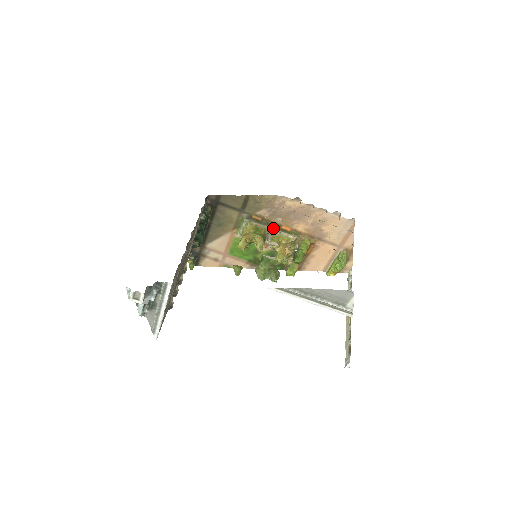
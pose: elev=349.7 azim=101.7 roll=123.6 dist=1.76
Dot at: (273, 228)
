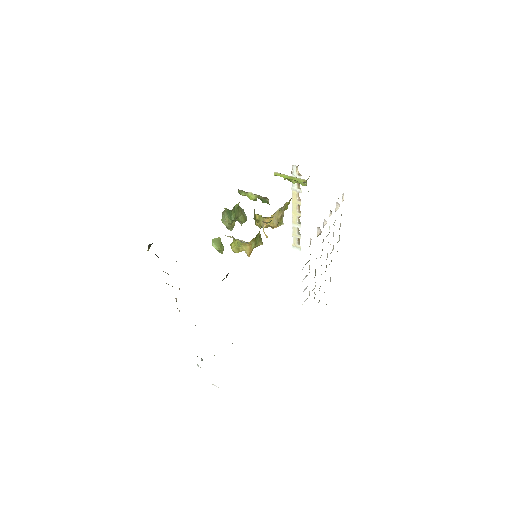
Dot at: (267, 223)
